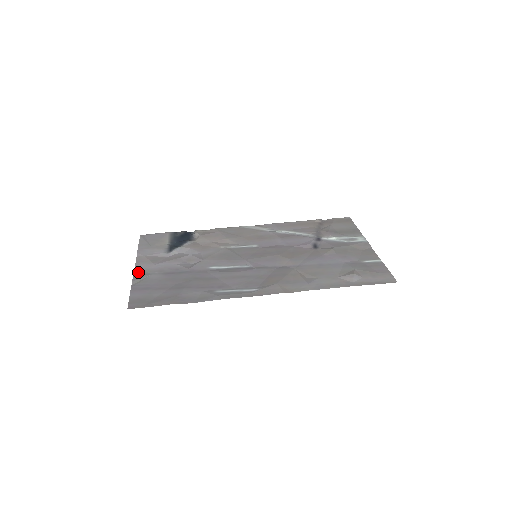
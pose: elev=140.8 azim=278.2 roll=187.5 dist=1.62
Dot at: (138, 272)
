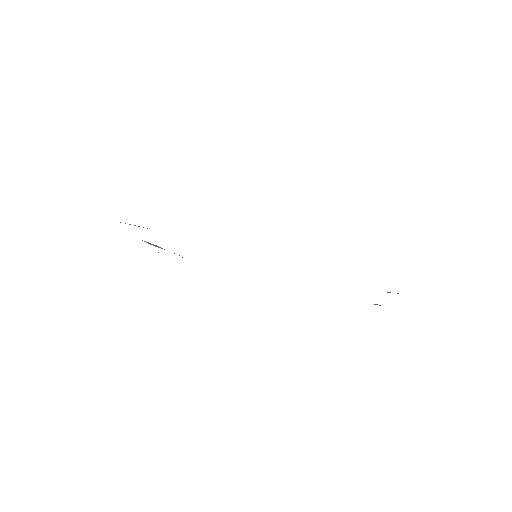
Dot at: occluded
